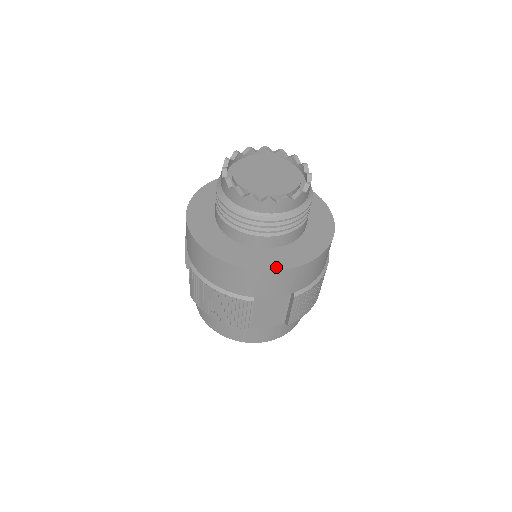
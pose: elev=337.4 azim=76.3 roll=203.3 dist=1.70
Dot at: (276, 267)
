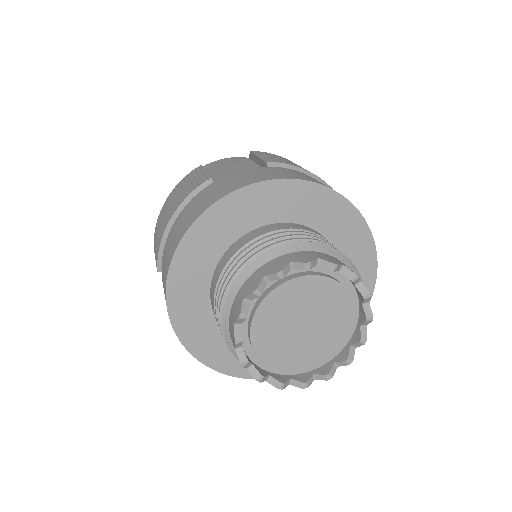
Dot at: occluded
